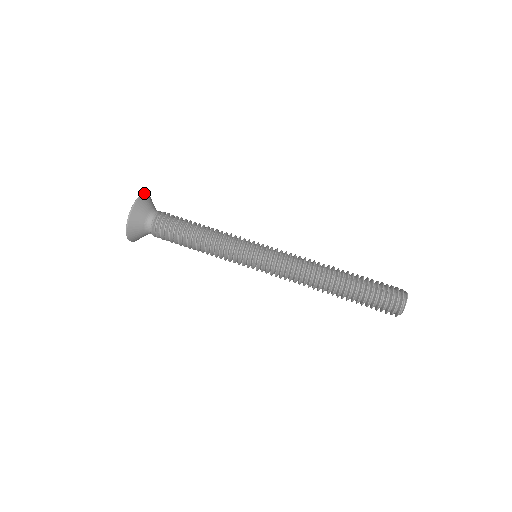
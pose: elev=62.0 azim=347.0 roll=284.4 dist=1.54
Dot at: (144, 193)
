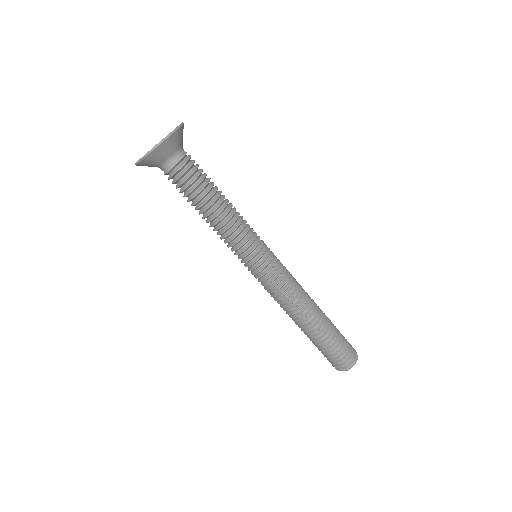
Dot at: (178, 126)
